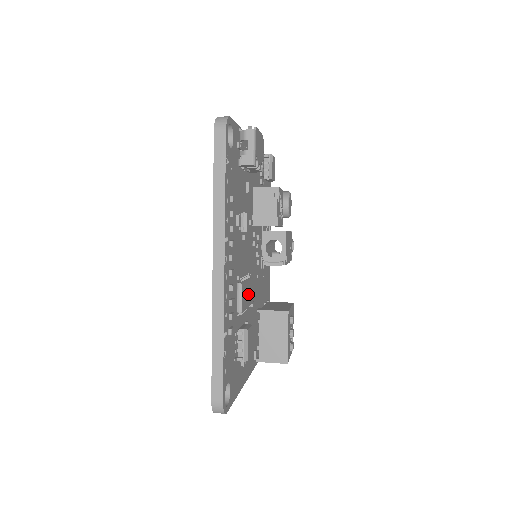
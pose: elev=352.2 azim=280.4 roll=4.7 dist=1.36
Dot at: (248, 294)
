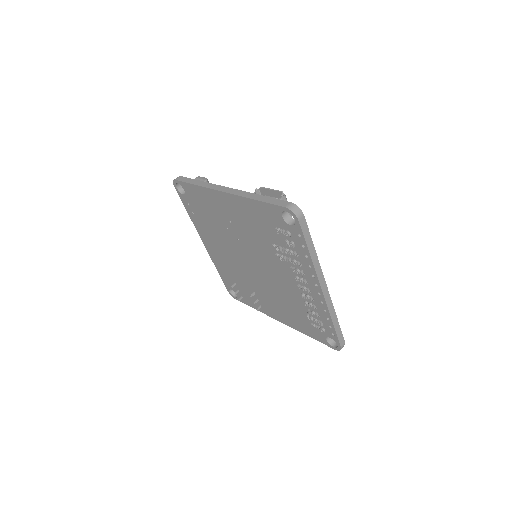
Dot at: occluded
